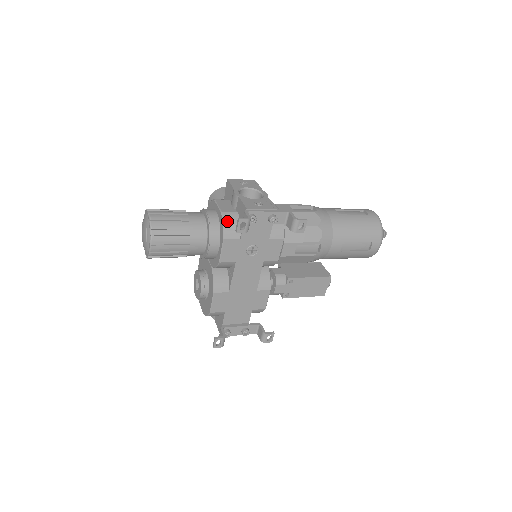
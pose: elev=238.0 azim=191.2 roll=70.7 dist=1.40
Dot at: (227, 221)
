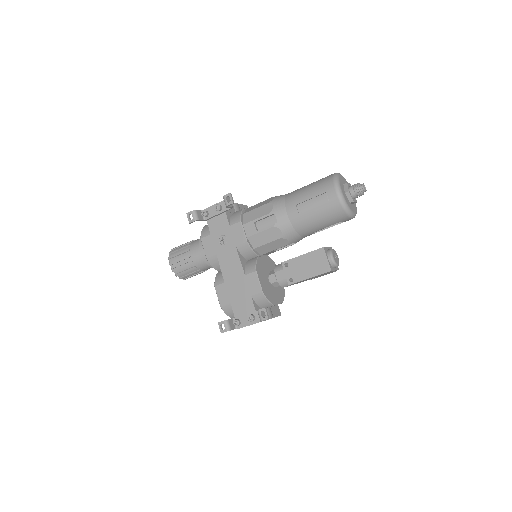
Dot at: (204, 228)
